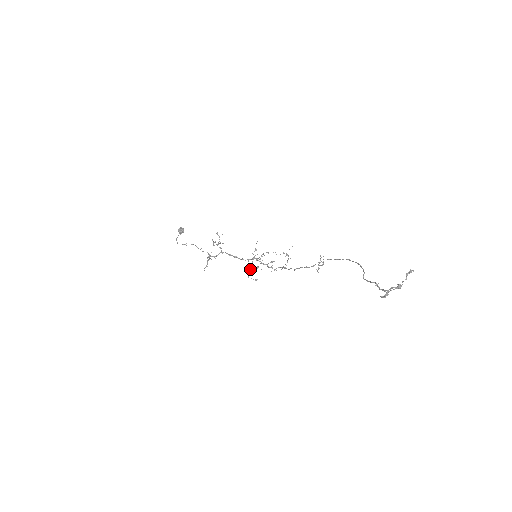
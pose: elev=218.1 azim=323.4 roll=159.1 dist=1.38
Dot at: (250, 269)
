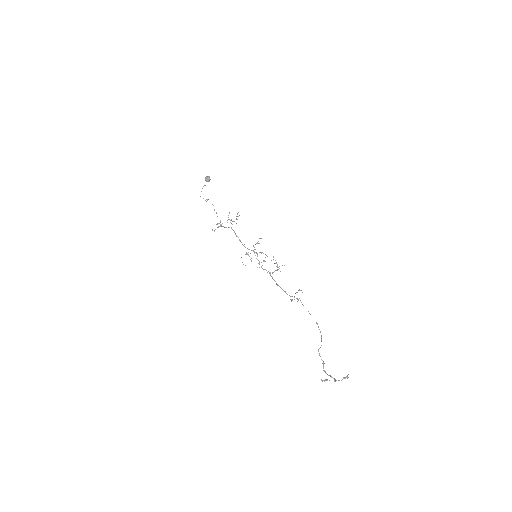
Dot at: (245, 254)
